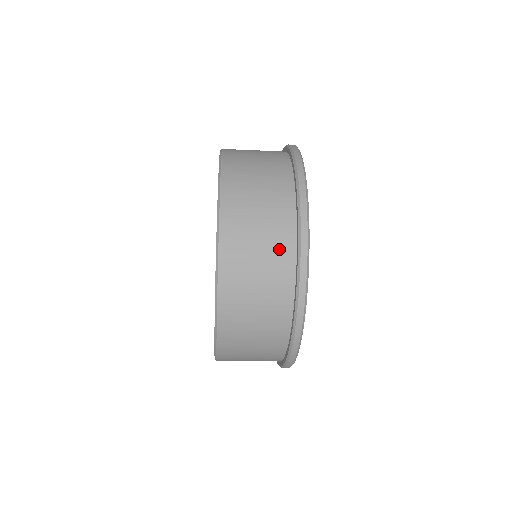
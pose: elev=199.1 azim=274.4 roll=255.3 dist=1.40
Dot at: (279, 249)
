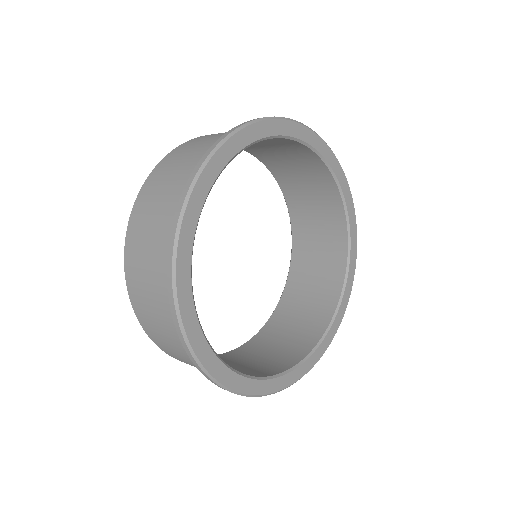
Dot at: (188, 173)
